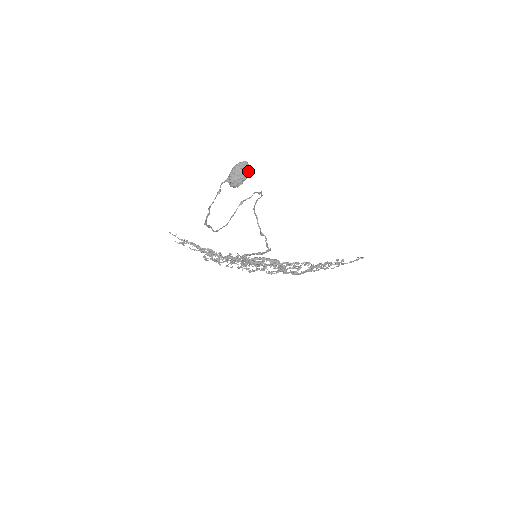
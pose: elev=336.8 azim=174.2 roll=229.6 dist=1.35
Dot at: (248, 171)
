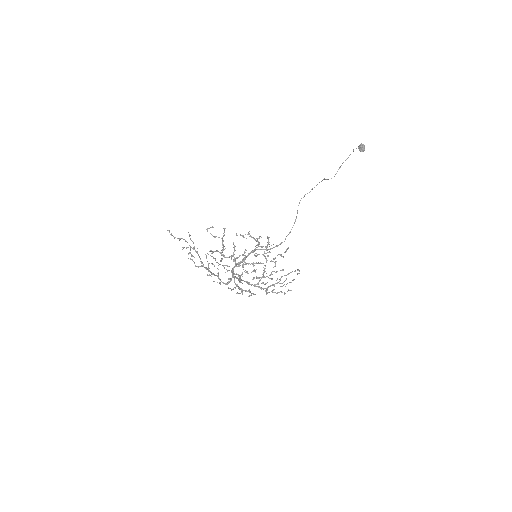
Dot at: occluded
